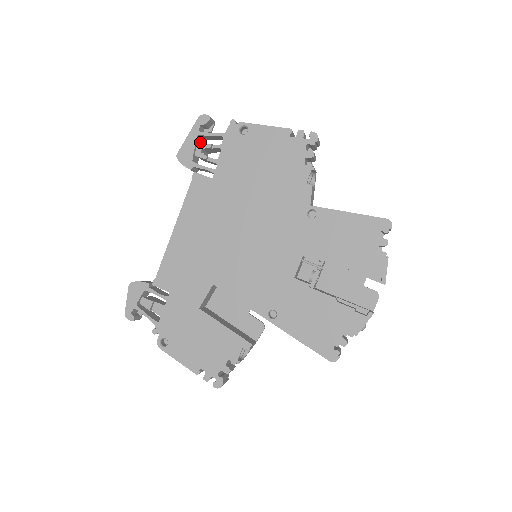
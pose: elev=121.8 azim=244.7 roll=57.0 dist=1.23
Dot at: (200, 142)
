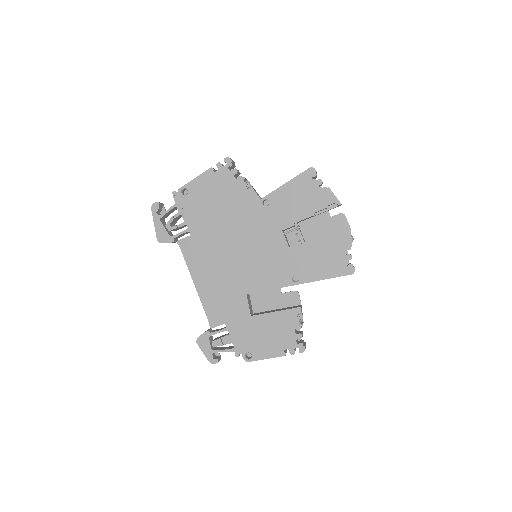
Dot at: (164, 222)
